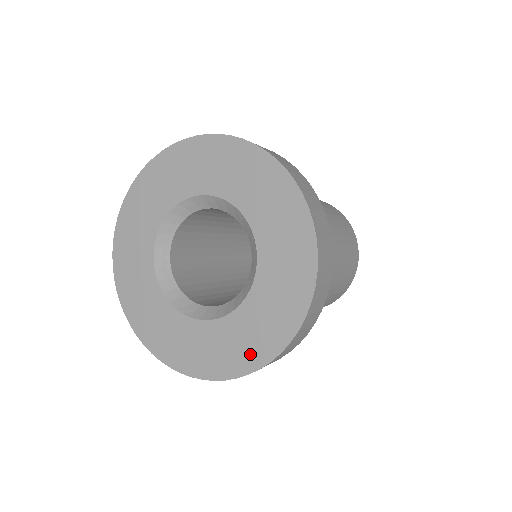
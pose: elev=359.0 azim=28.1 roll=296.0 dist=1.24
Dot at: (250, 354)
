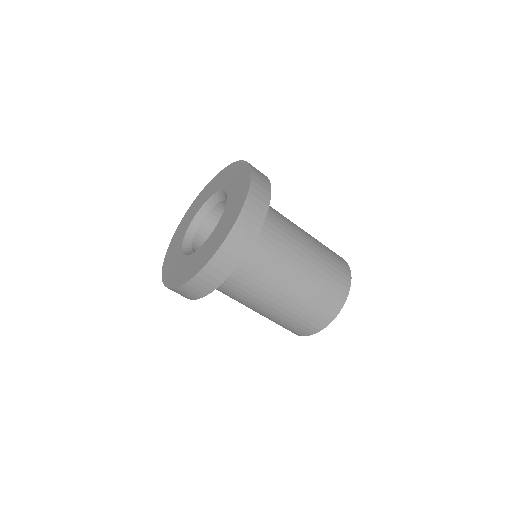
Dot at: (236, 211)
